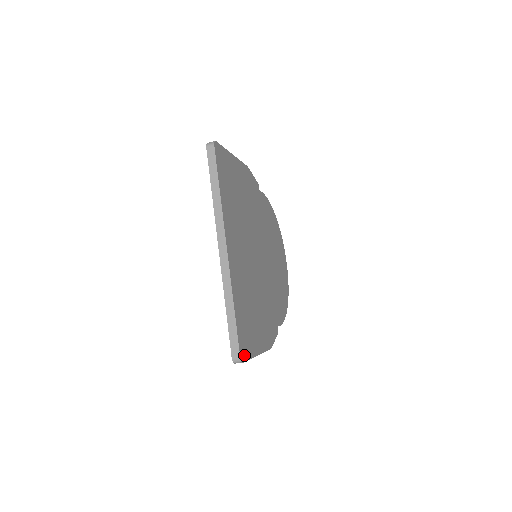
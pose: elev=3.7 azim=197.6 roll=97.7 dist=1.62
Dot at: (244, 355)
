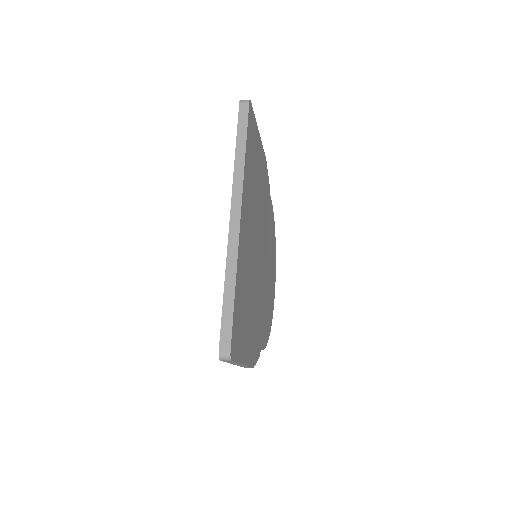
Dot at: (233, 352)
